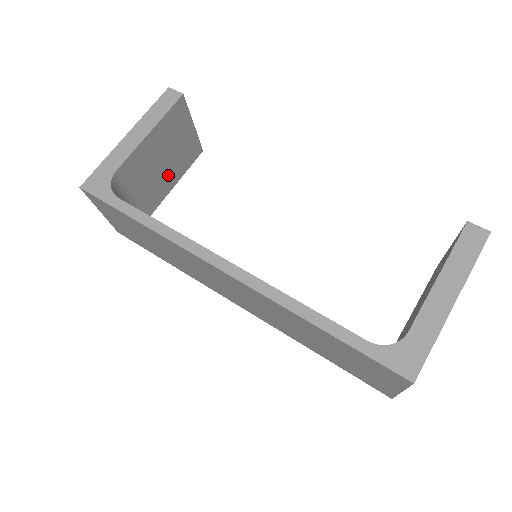
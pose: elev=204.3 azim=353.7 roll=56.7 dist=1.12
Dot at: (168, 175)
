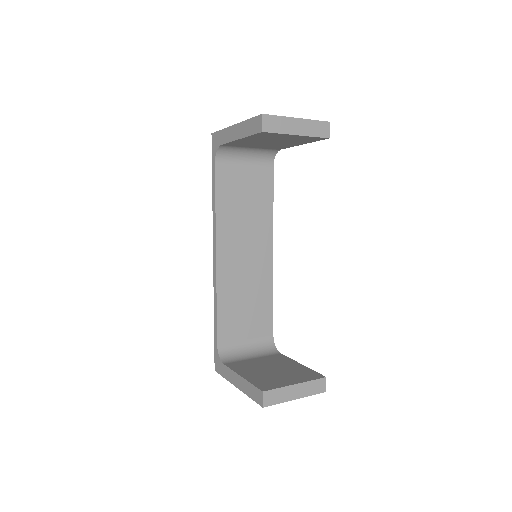
Dot at: (287, 143)
